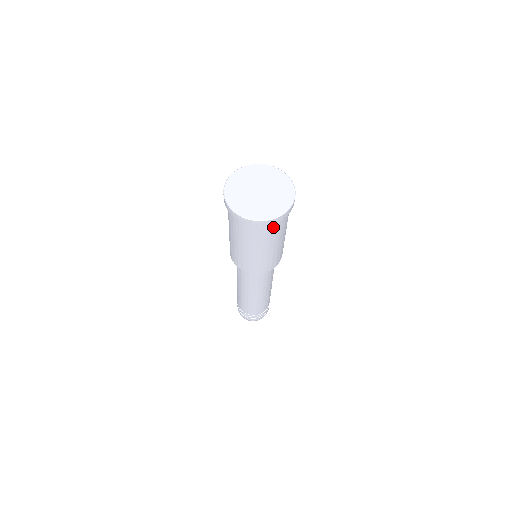
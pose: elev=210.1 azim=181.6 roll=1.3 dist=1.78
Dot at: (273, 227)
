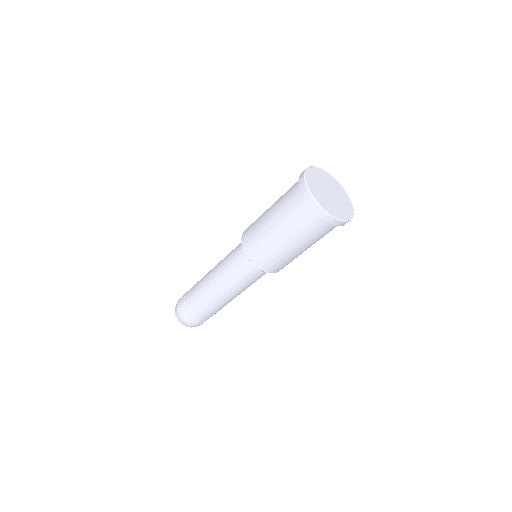
Dot at: (327, 229)
